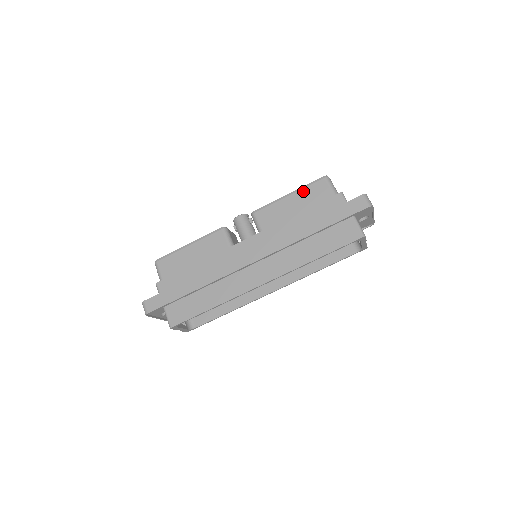
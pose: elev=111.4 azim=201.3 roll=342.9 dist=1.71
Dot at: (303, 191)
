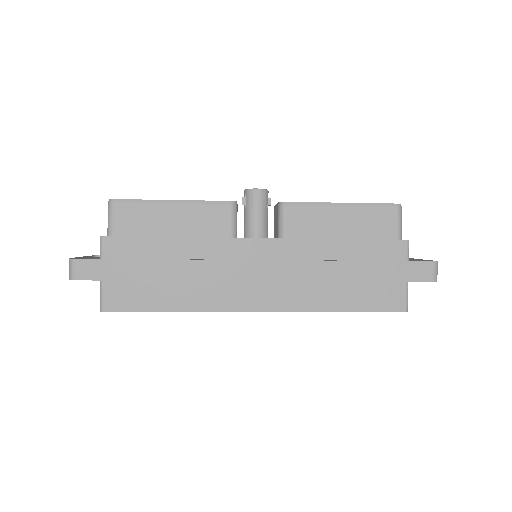
Dot at: (363, 210)
